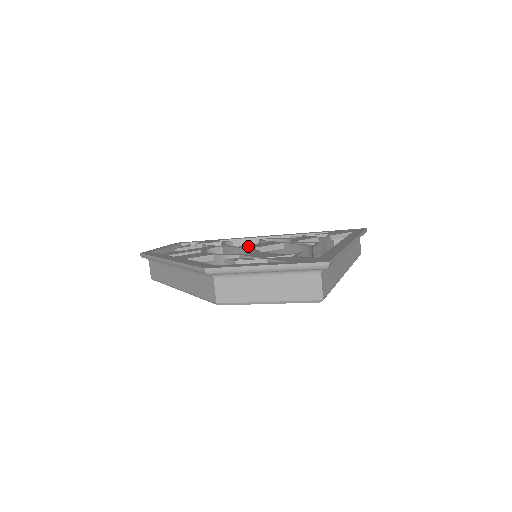
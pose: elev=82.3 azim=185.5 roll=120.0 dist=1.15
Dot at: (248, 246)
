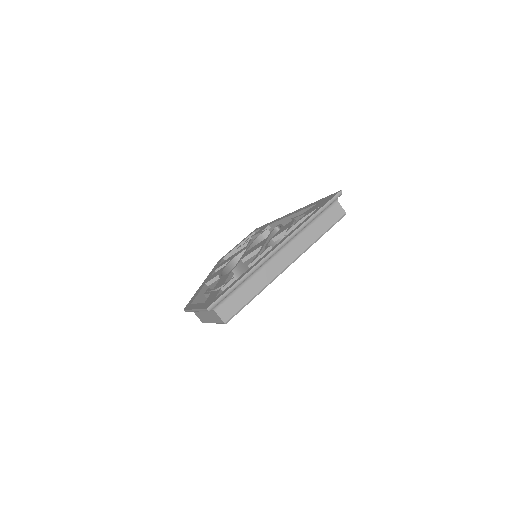
Dot at: (247, 253)
